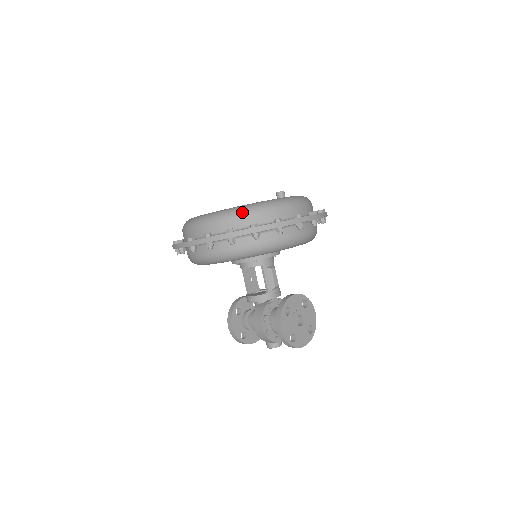
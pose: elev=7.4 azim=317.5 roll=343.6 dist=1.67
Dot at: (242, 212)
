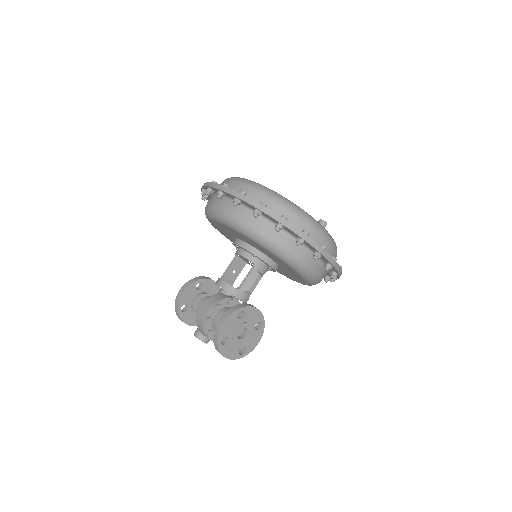
Dot at: (285, 202)
